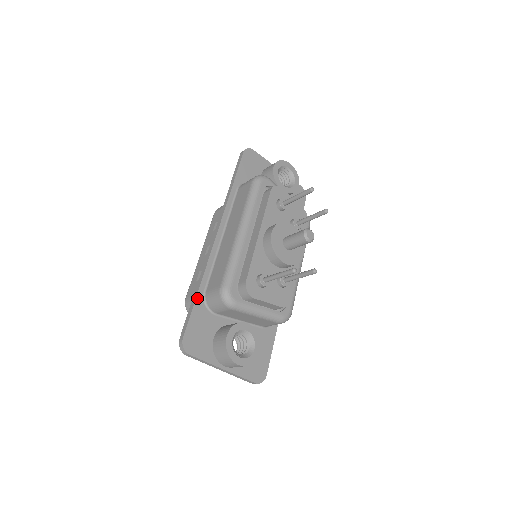
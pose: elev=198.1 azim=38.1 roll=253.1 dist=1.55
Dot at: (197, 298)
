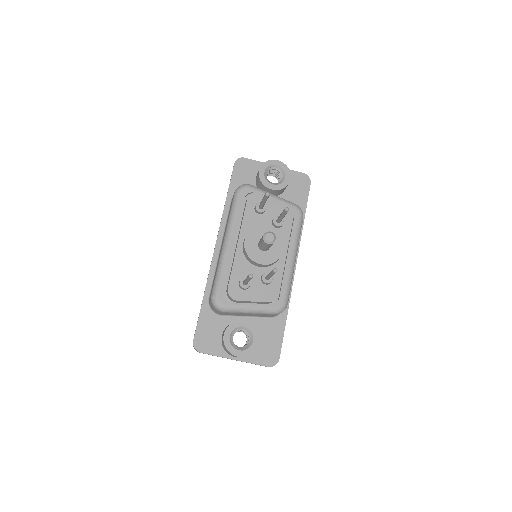
Dot at: (202, 306)
